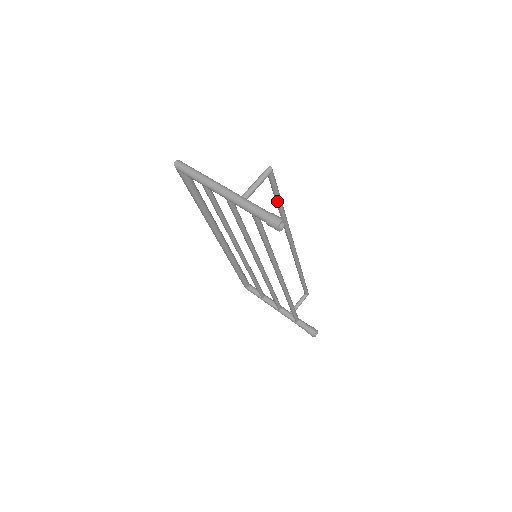
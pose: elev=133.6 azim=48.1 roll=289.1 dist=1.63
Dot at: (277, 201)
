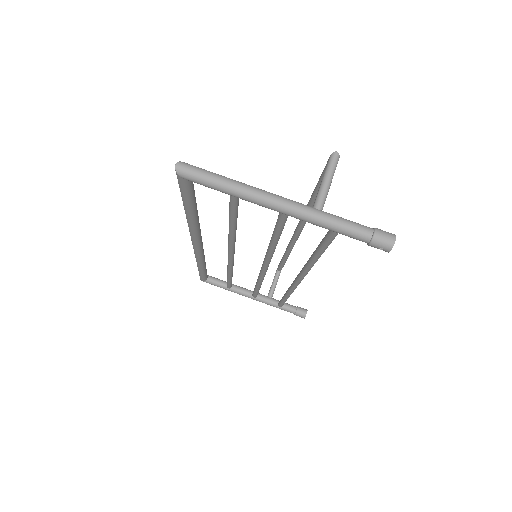
Dot at: occluded
